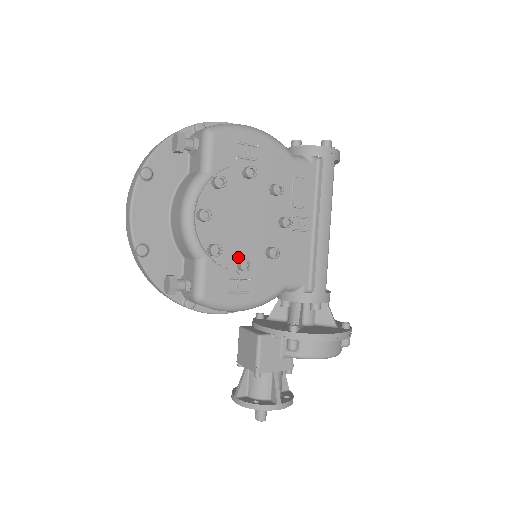
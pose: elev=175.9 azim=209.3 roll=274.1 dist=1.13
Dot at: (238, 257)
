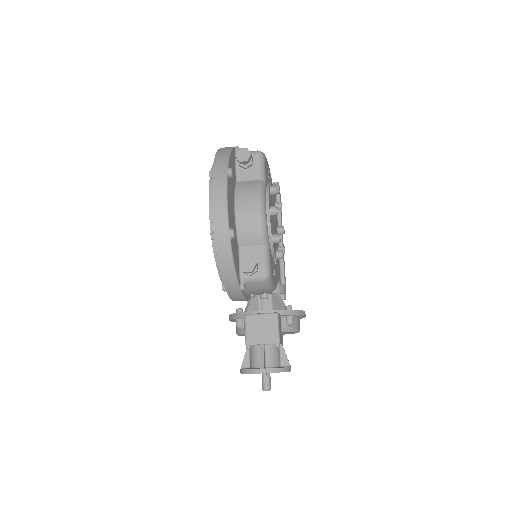
Dot at: (275, 248)
